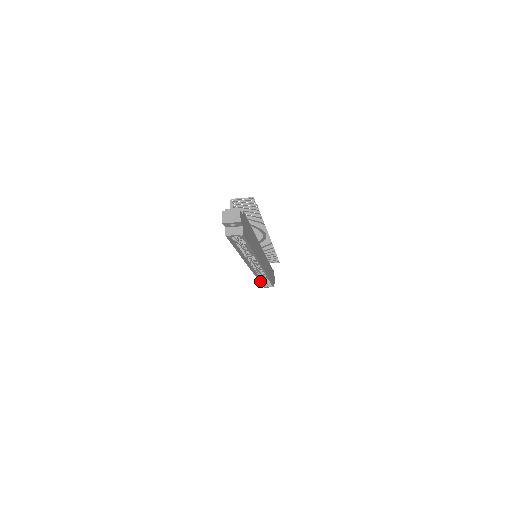
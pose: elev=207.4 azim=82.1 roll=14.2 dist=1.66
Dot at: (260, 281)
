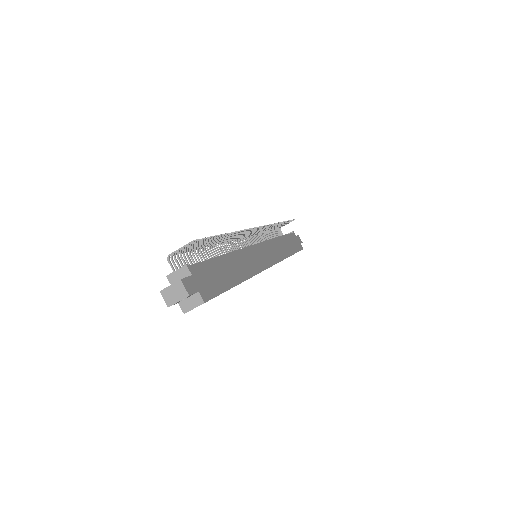
Dot at: occluded
